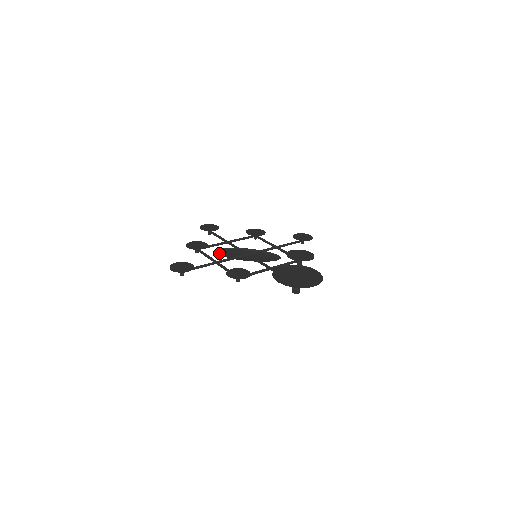
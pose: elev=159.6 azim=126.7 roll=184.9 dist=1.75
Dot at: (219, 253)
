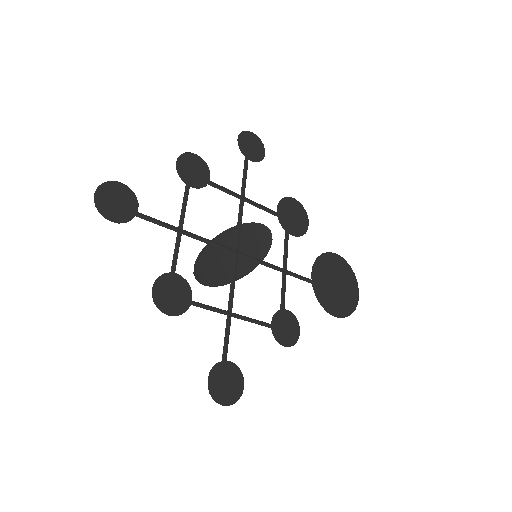
Dot at: (202, 279)
